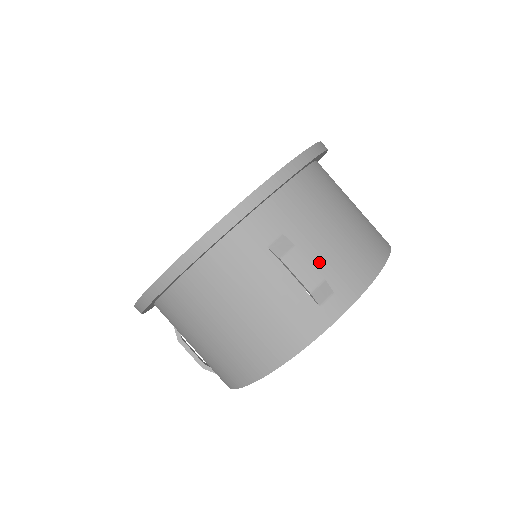
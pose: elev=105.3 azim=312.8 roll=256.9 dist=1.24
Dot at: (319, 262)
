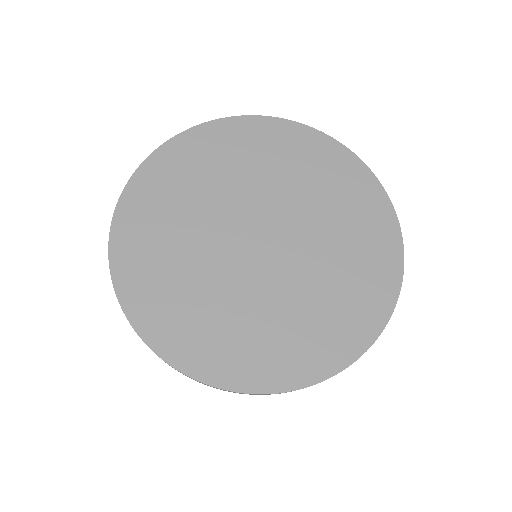
Dot at: occluded
